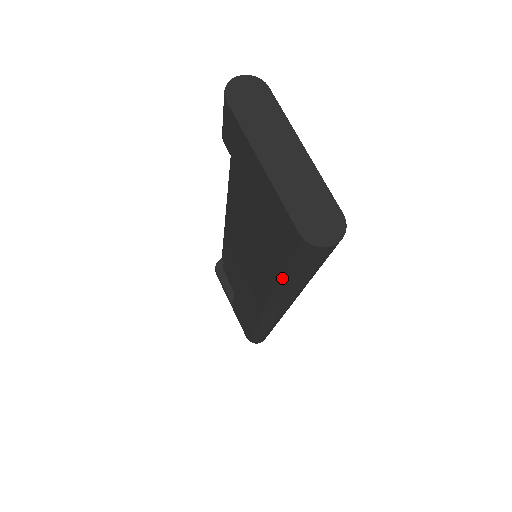
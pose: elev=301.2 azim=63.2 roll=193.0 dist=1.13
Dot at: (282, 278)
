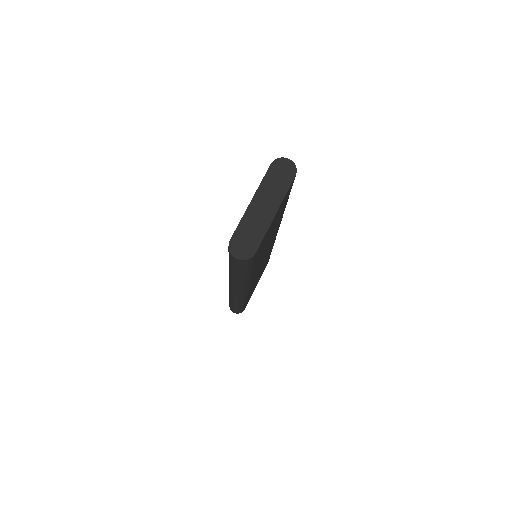
Dot at: occluded
